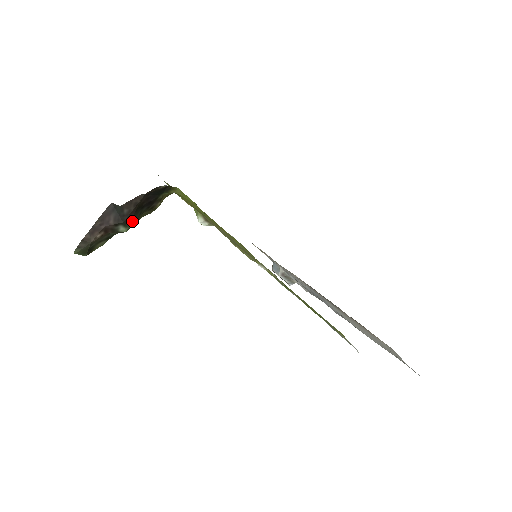
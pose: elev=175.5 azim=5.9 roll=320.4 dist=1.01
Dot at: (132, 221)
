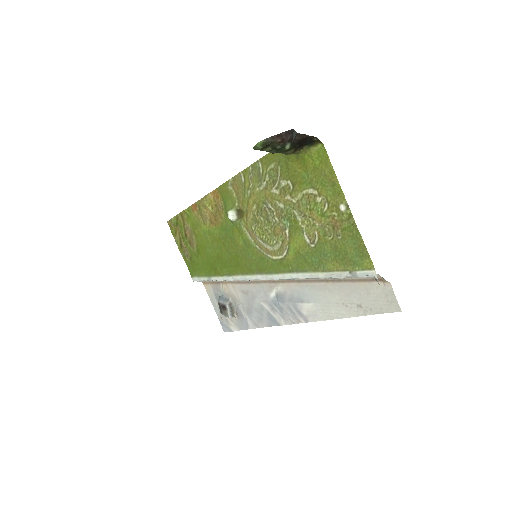
Dot at: (292, 146)
